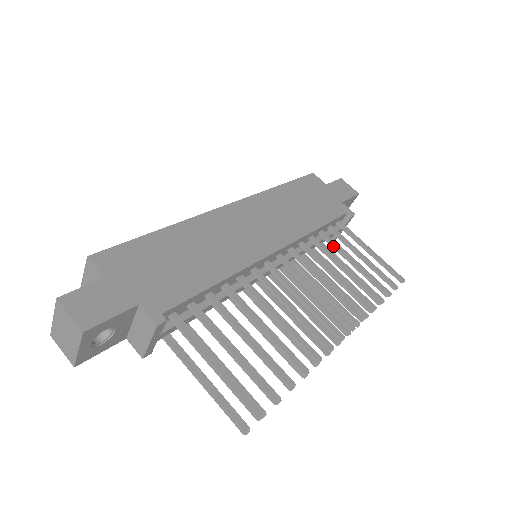
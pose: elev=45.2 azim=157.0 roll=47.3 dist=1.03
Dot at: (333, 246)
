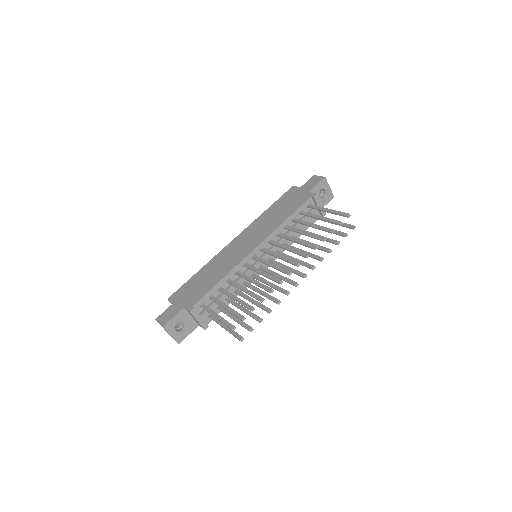
Dot at: (300, 223)
